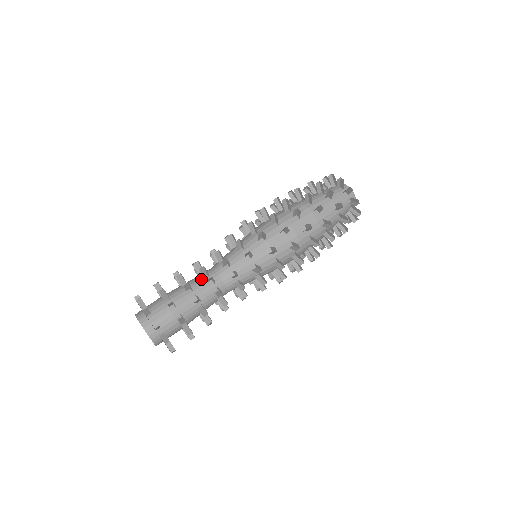
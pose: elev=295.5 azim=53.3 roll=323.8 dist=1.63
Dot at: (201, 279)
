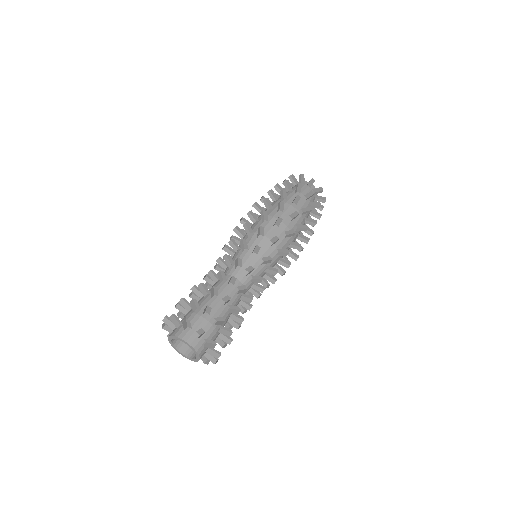
Dot at: (227, 288)
